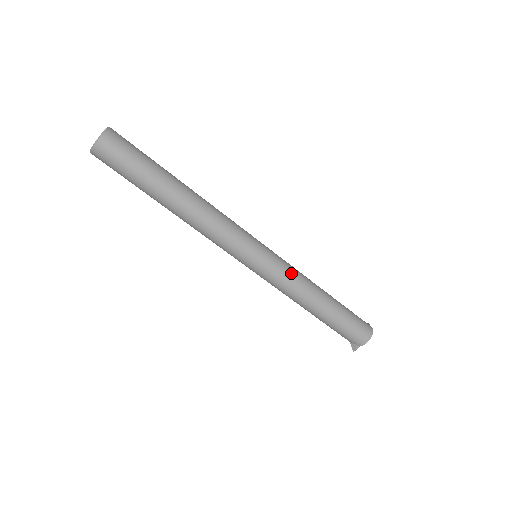
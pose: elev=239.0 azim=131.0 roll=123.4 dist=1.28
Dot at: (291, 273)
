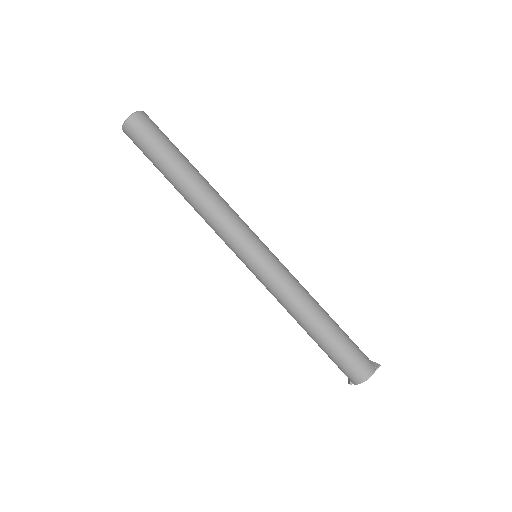
Dot at: (281, 285)
